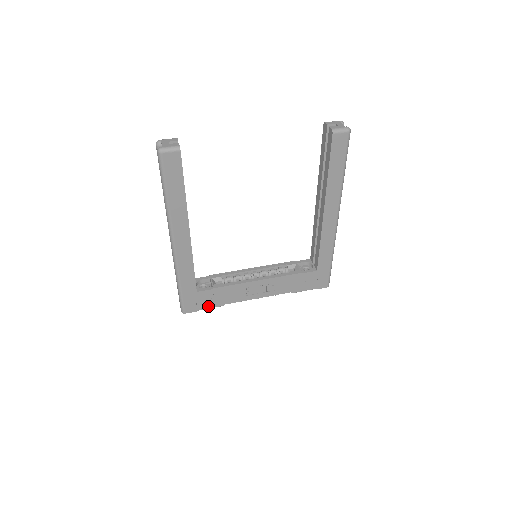
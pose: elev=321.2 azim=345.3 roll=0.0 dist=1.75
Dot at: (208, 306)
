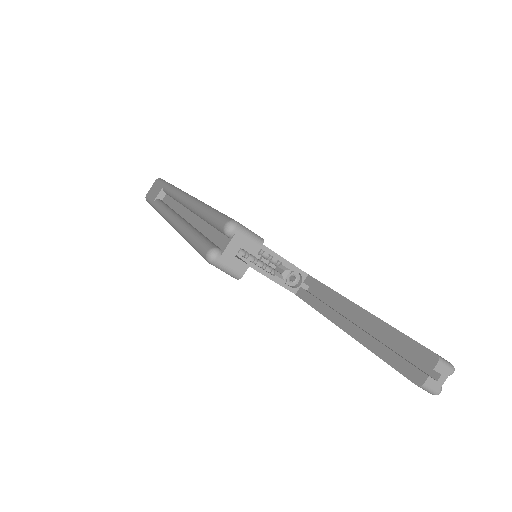
Dot at: occluded
